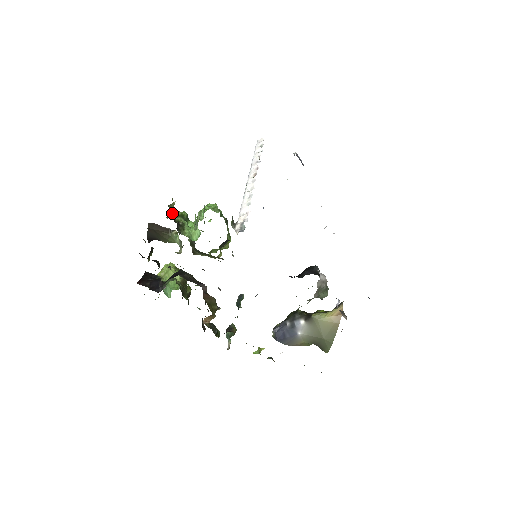
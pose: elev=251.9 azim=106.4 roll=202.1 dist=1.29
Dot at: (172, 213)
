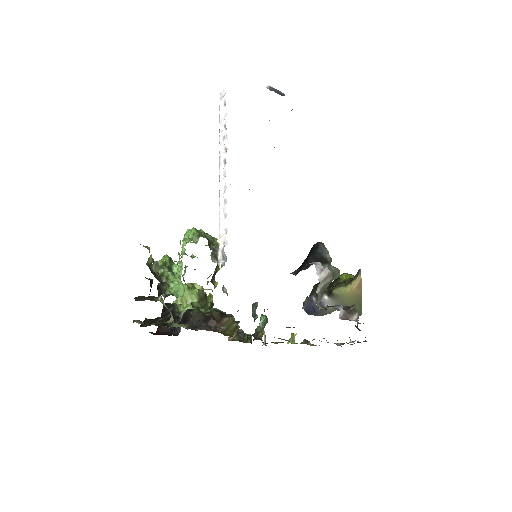
Dot at: (153, 270)
